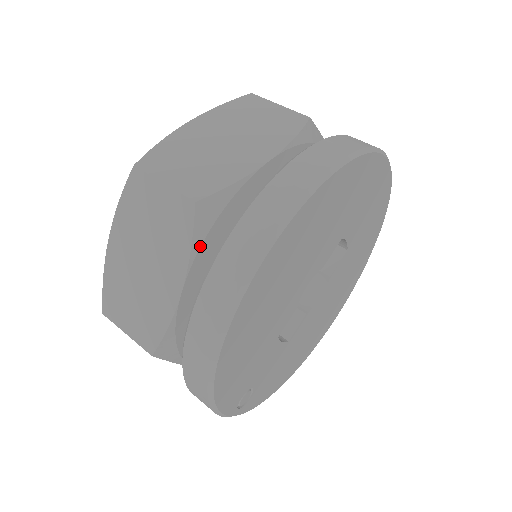
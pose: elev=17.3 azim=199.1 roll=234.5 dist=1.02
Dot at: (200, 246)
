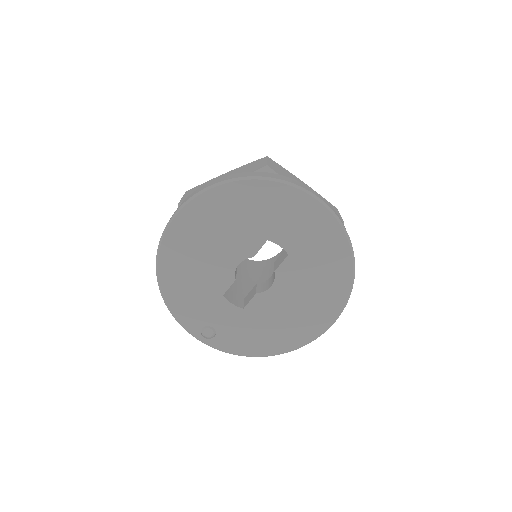
Dot at: occluded
